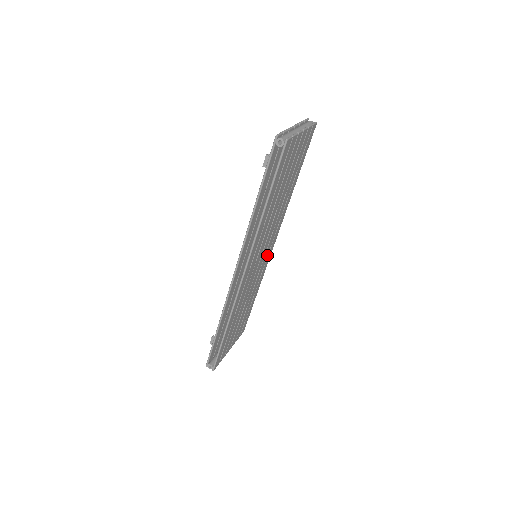
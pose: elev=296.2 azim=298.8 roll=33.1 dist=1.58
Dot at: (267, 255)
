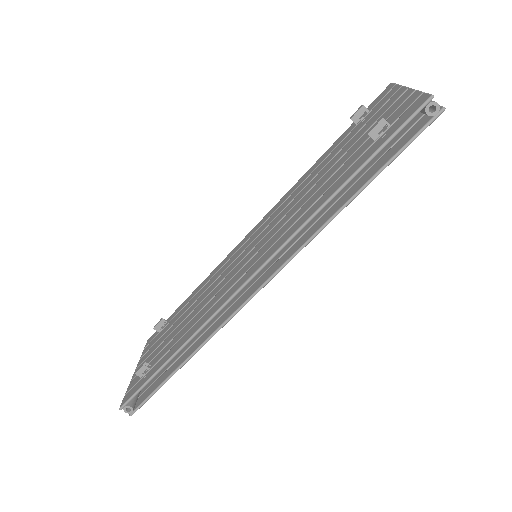
Dot at: occluded
